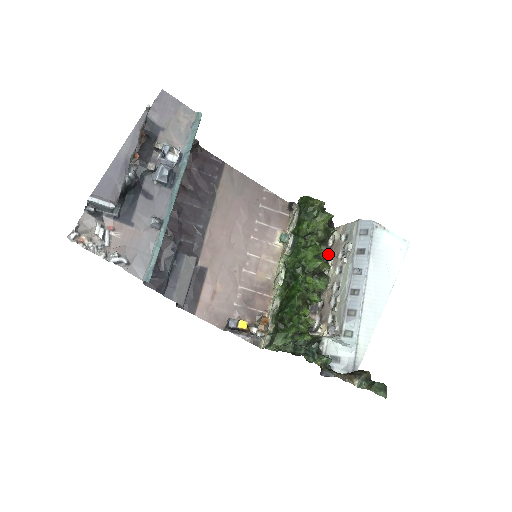
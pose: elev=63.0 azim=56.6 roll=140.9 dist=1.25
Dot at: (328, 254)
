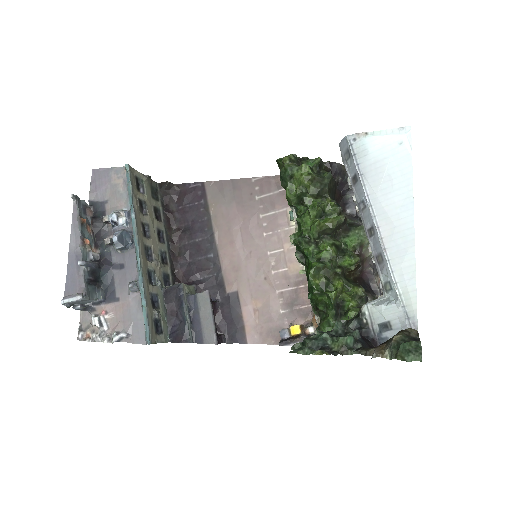
Dot at: (333, 204)
